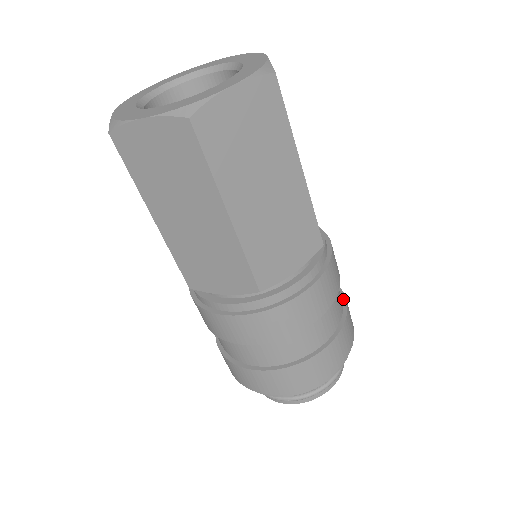
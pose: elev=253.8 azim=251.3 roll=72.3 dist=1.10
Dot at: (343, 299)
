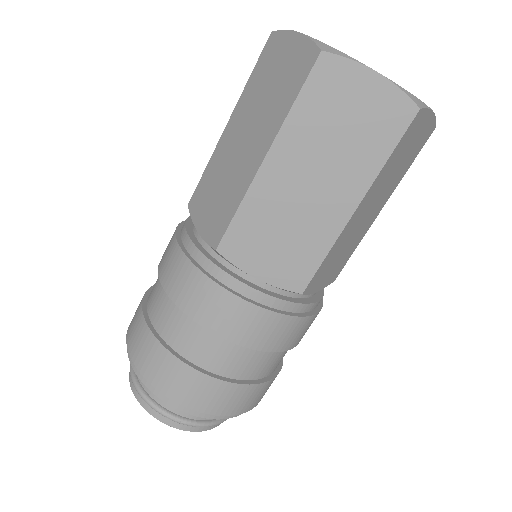
Dot at: occluded
